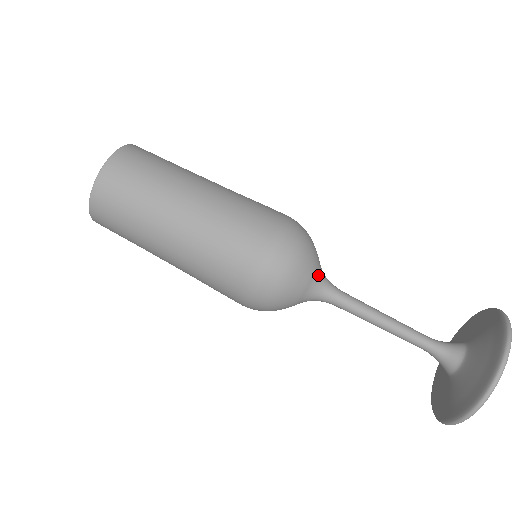
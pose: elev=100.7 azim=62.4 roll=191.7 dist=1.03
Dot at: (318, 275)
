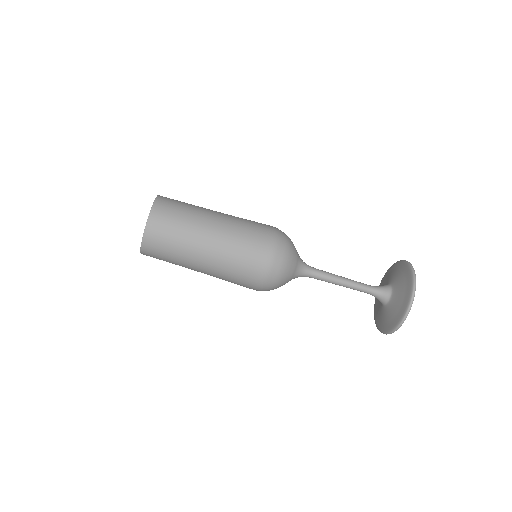
Dot at: (298, 268)
